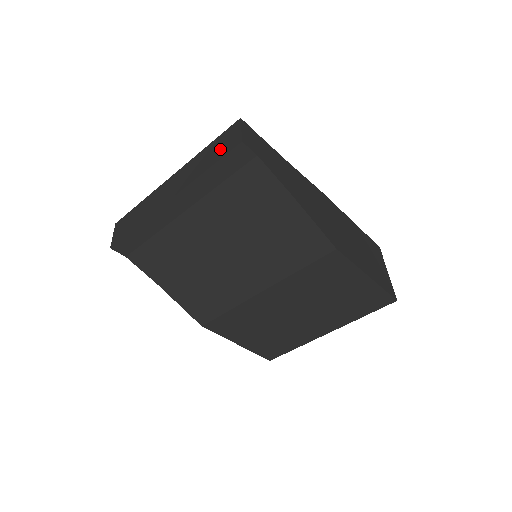
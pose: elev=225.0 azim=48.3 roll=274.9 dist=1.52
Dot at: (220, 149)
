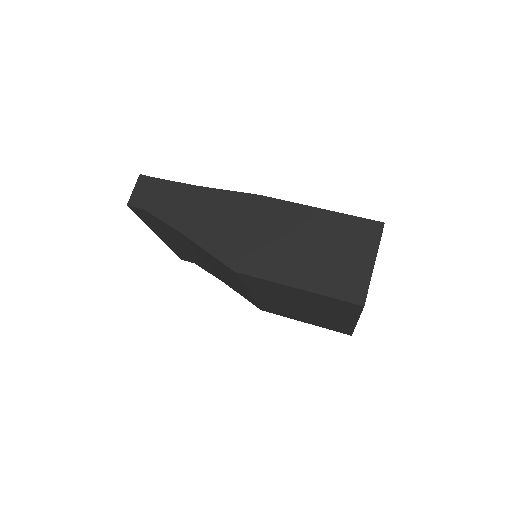
Dot at: occluded
